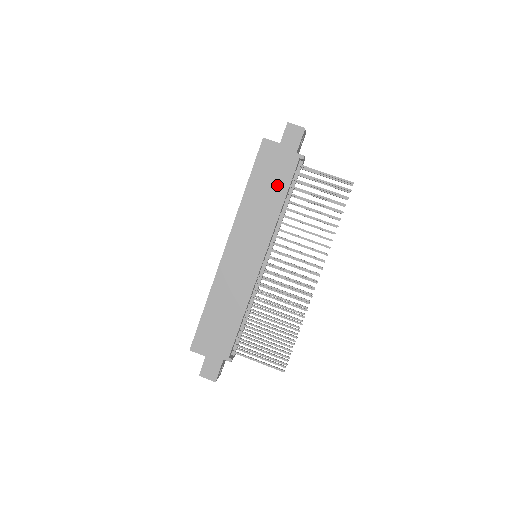
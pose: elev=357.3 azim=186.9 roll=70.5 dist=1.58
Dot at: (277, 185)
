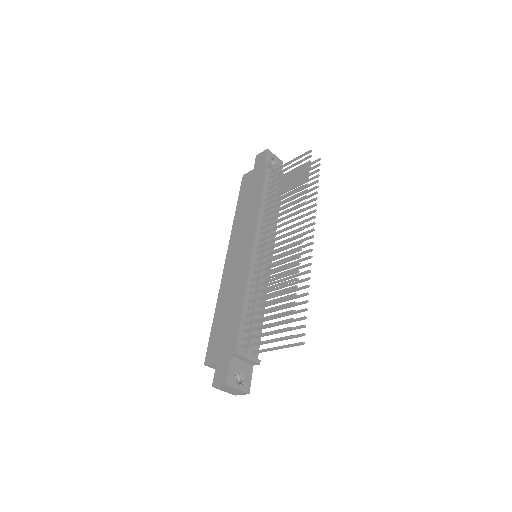
Dot at: (255, 192)
